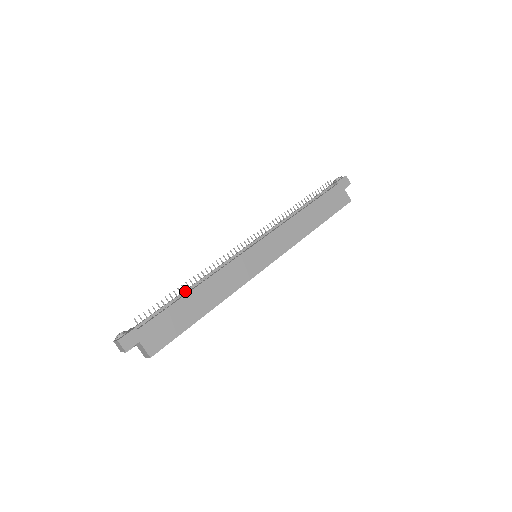
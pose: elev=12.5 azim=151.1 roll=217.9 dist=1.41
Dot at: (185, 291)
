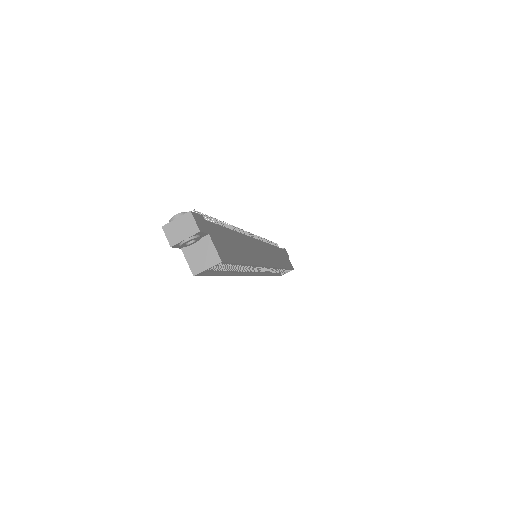
Dot at: occluded
